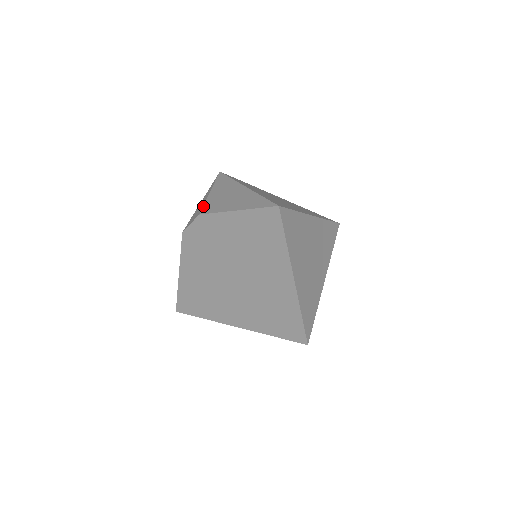
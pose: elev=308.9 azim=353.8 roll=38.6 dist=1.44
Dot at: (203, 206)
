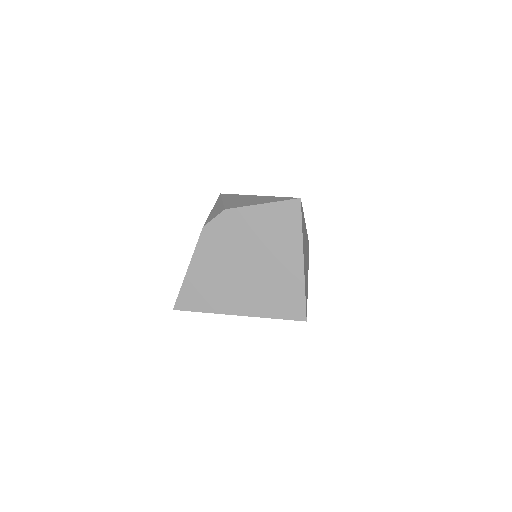
Dot at: (224, 206)
